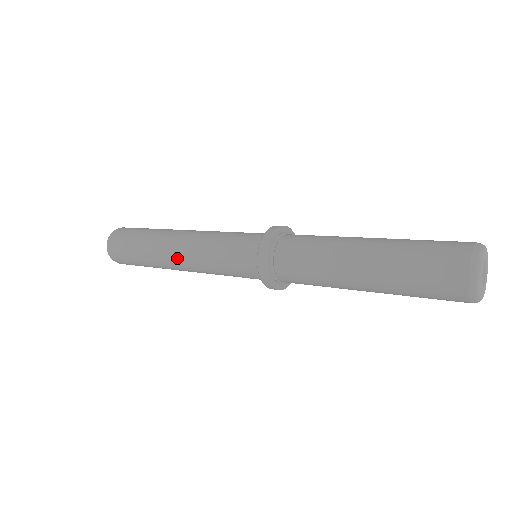
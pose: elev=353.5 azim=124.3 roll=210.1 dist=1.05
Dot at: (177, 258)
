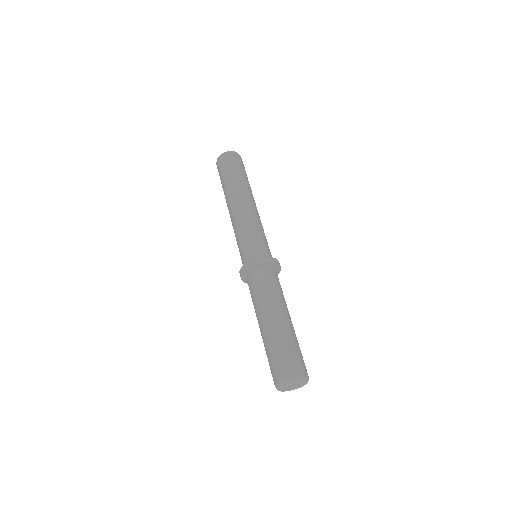
Dot at: (232, 209)
